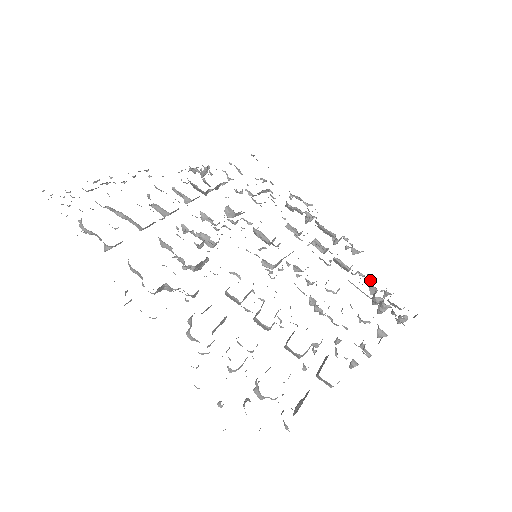
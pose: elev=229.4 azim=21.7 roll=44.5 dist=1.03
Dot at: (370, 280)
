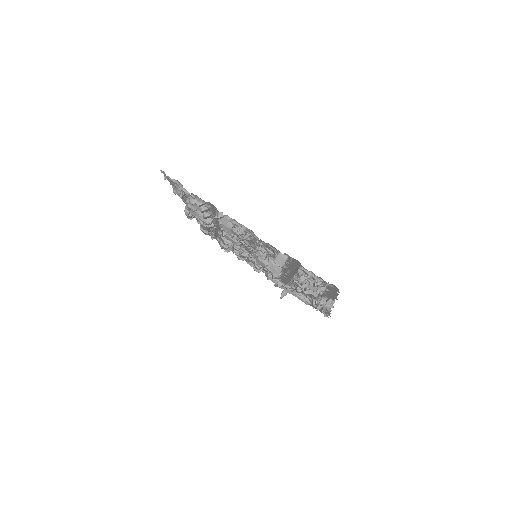
Dot at: occluded
